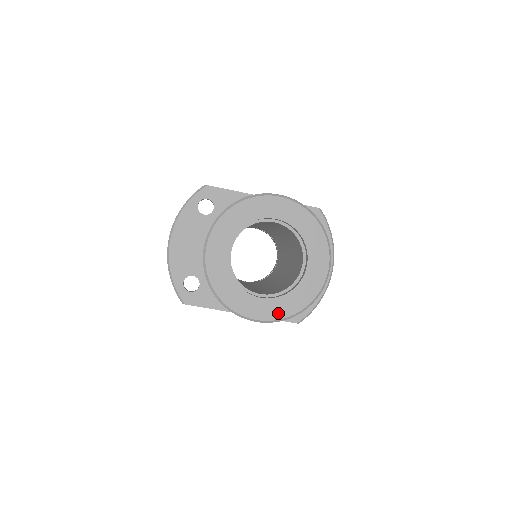
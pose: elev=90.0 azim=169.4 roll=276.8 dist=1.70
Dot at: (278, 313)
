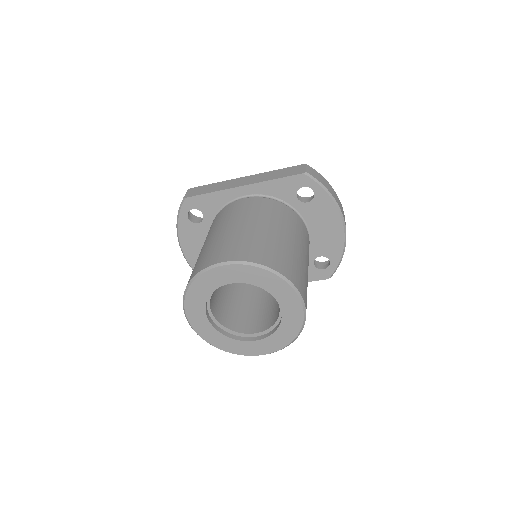
Dot at: (274, 347)
